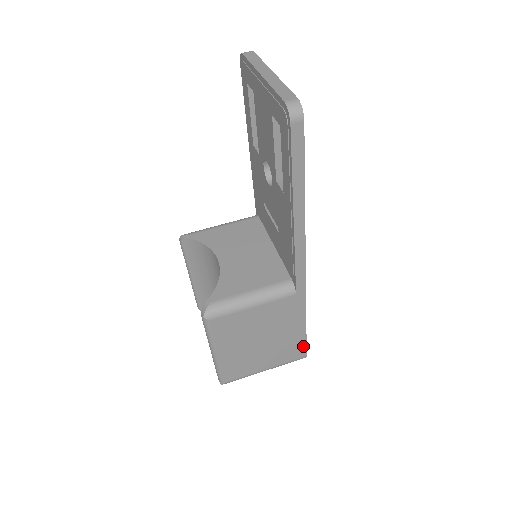
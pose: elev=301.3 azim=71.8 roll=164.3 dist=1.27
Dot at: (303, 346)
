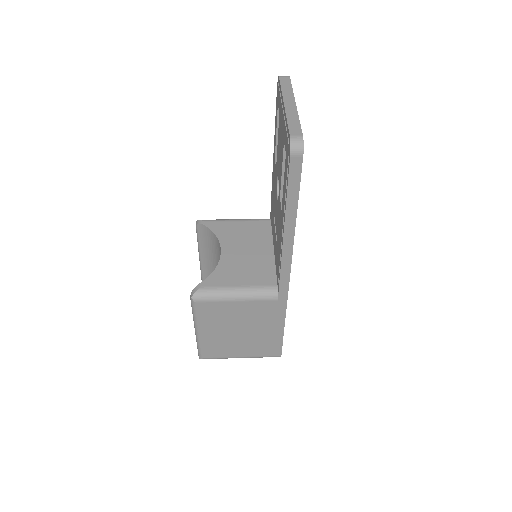
Dot at: (279, 346)
